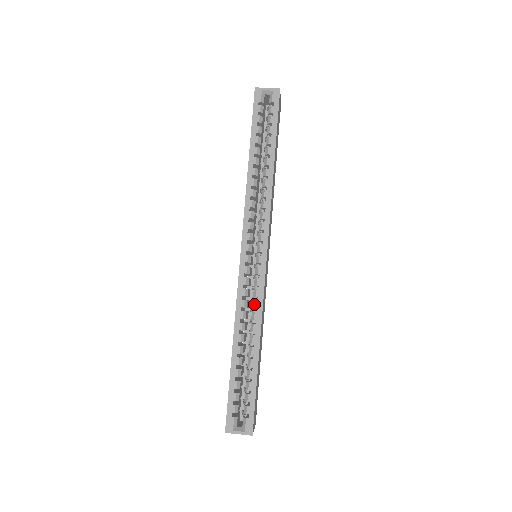
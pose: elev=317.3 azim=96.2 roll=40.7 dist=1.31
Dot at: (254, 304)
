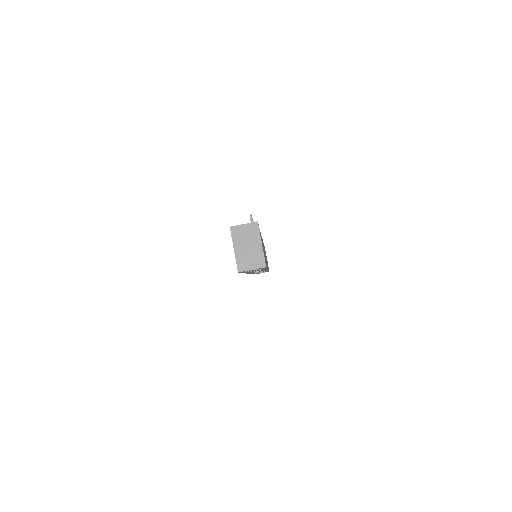
Dot at: occluded
